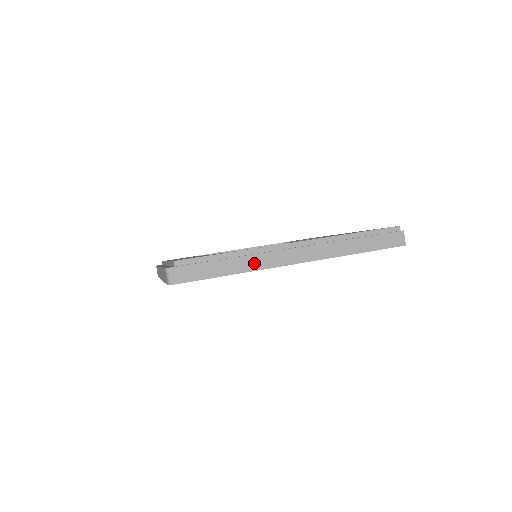
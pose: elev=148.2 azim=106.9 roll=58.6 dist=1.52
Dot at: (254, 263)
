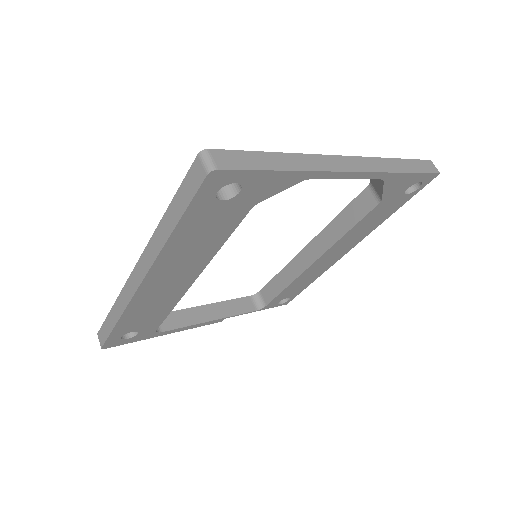
Dot at: (308, 163)
